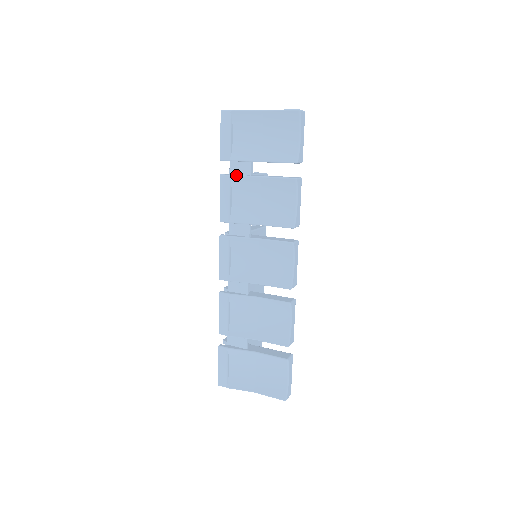
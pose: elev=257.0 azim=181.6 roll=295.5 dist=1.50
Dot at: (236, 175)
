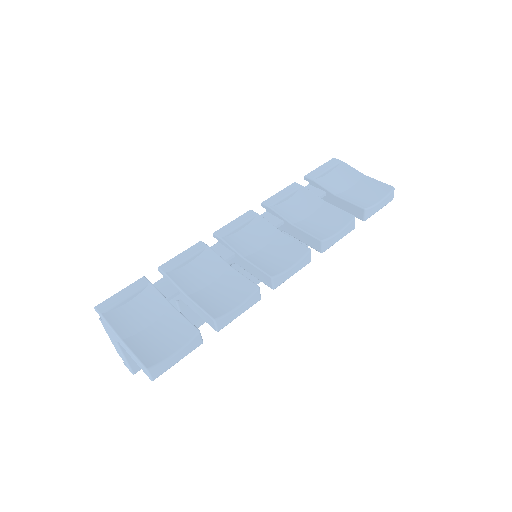
Dot at: (308, 189)
